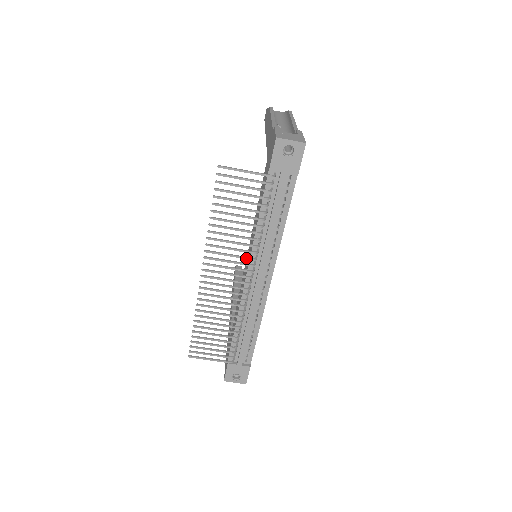
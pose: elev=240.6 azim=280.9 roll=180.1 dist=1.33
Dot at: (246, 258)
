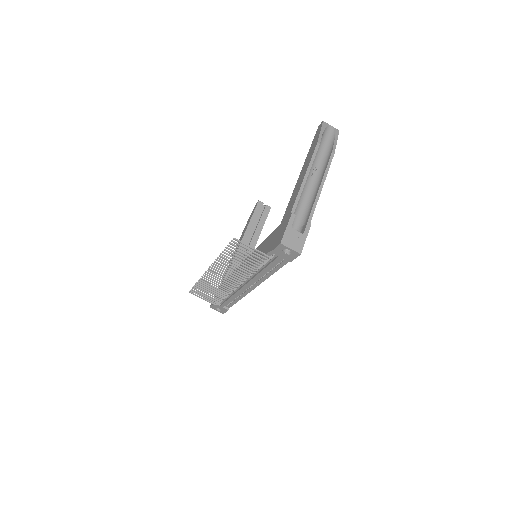
Dot at: (240, 277)
